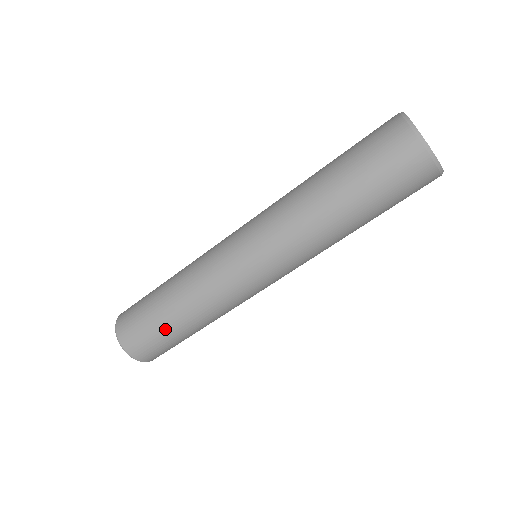
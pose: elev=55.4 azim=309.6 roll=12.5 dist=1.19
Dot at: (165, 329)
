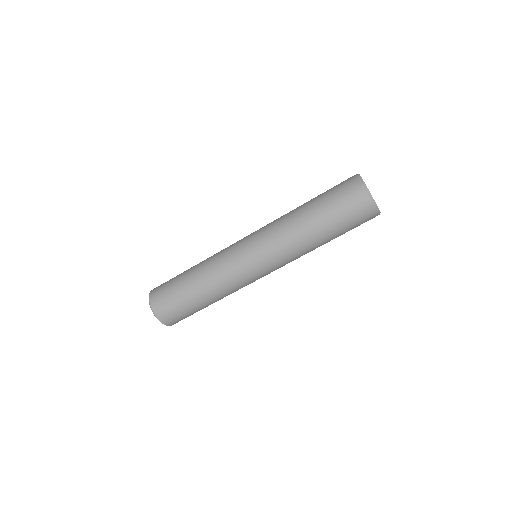
Dot at: (182, 291)
